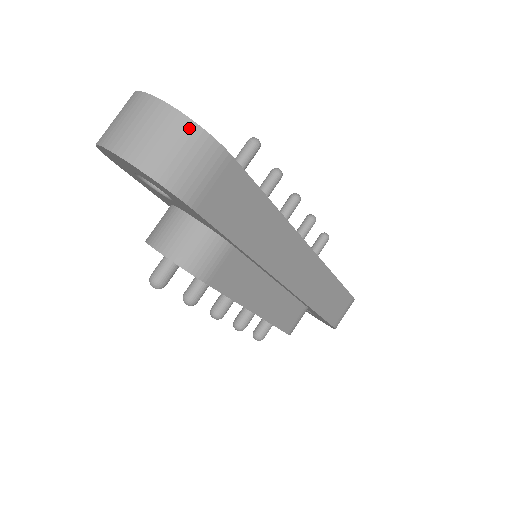
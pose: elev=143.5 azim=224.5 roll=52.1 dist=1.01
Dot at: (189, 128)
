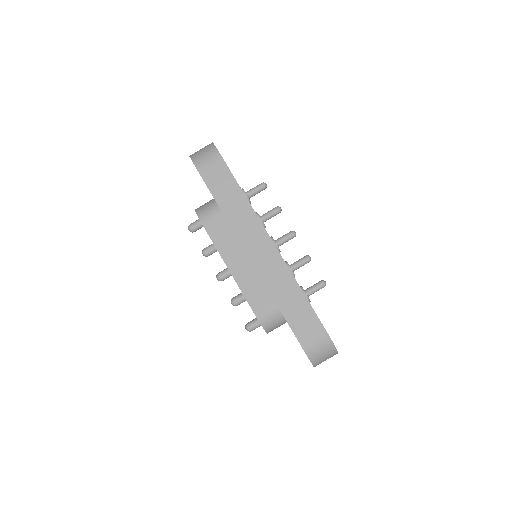
Dot at: (212, 146)
